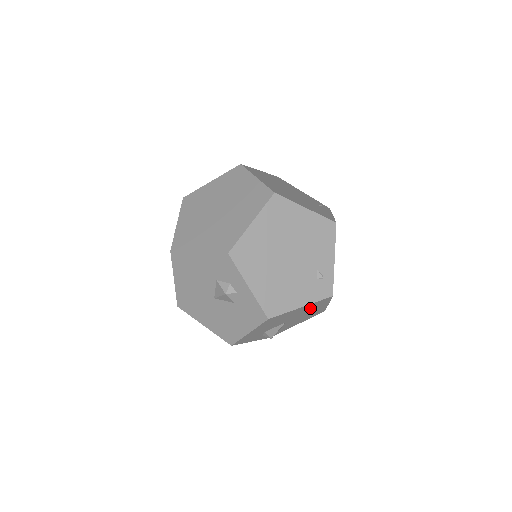
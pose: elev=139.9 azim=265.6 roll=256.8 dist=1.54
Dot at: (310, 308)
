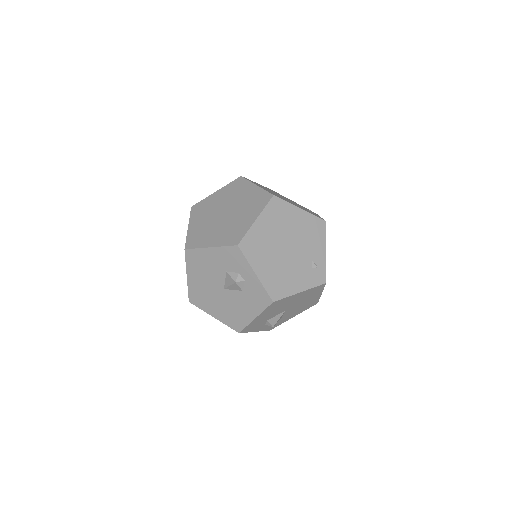
Dot at: (307, 296)
